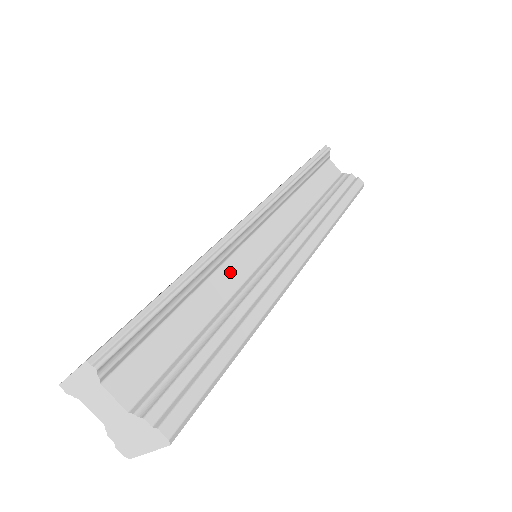
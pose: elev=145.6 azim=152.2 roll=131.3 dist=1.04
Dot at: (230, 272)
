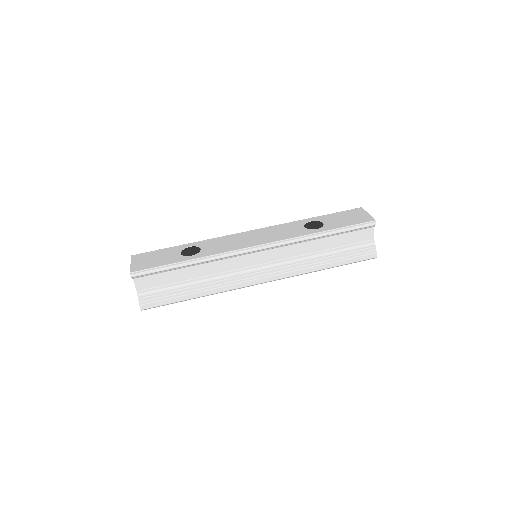
Dot at: (222, 265)
